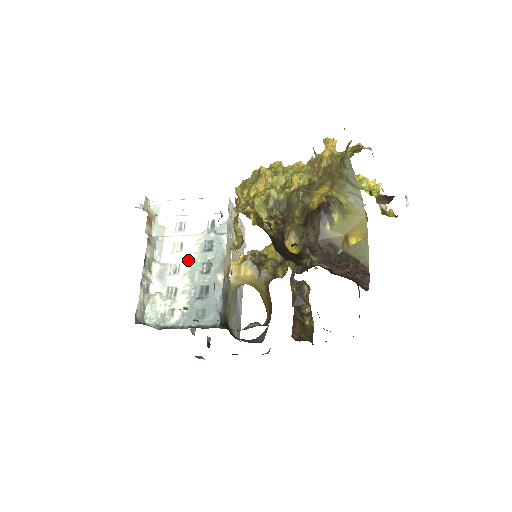
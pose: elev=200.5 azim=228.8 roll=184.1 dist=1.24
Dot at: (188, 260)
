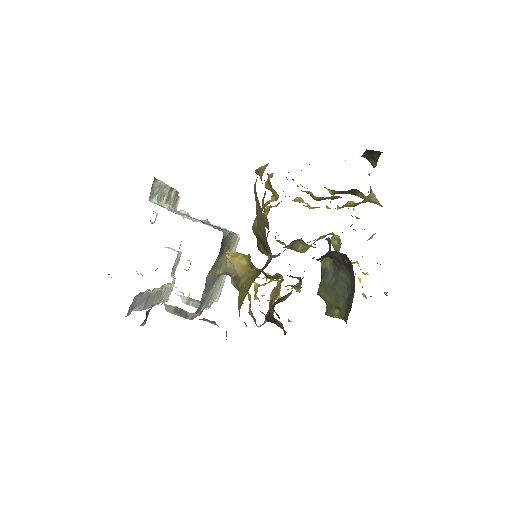
Dot at: occluded
